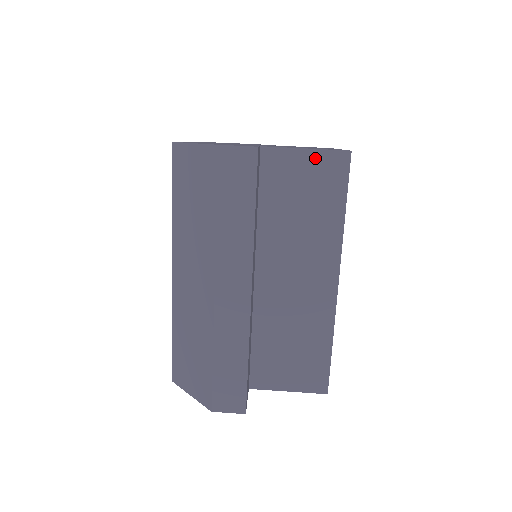
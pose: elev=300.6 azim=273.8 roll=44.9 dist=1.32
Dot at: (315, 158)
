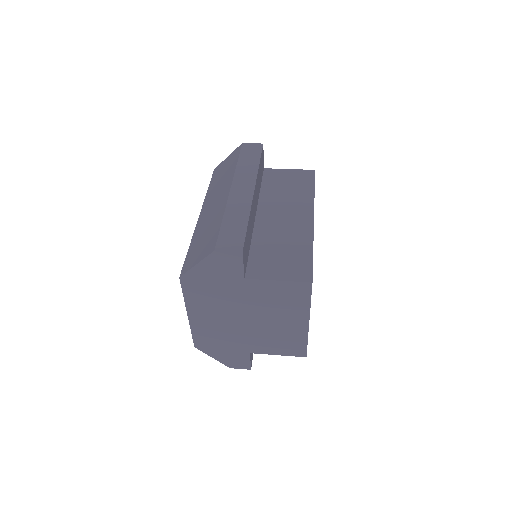
Dot at: (295, 172)
